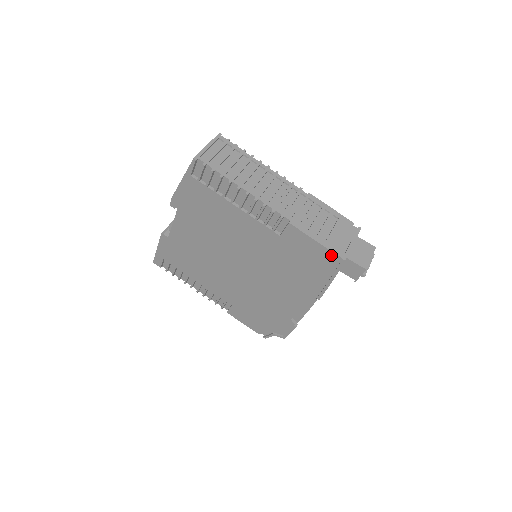
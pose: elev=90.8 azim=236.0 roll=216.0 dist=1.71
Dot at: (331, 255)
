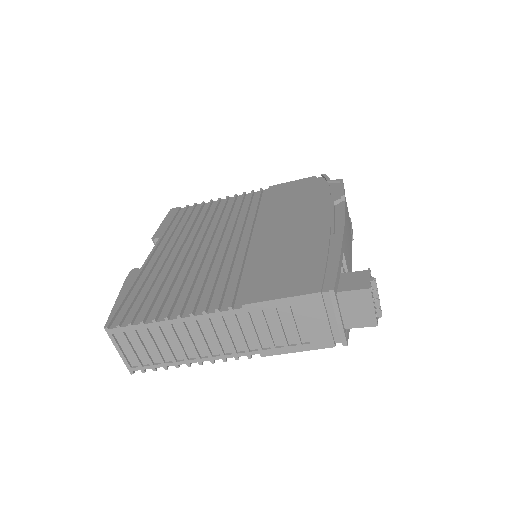
Dot at: (328, 344)
